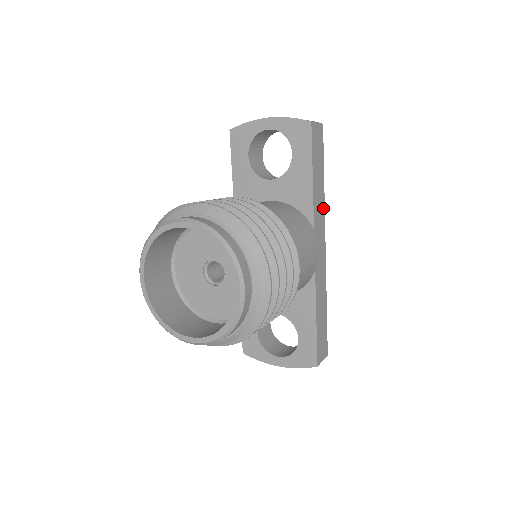
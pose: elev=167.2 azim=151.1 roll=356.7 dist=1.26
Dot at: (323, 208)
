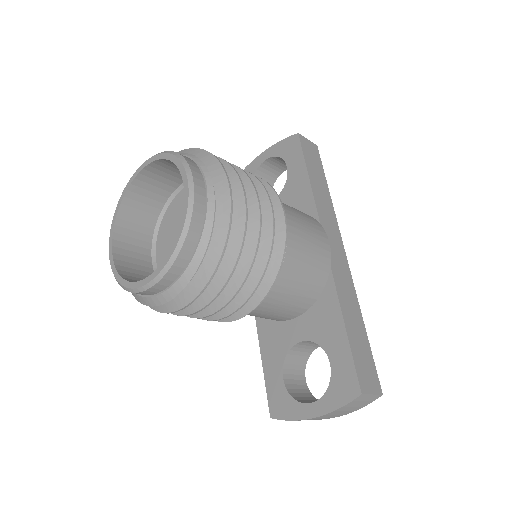
Dot at: (333, 214)
